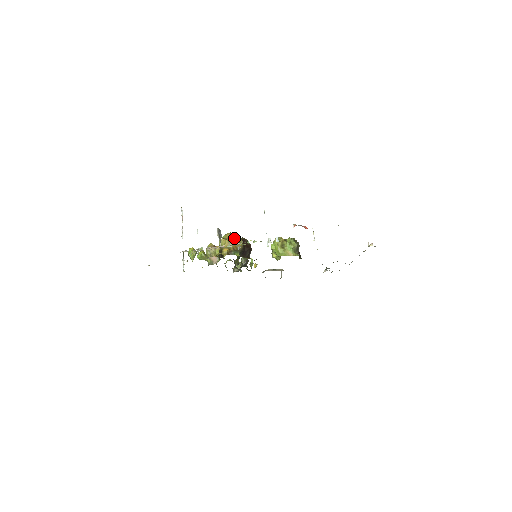
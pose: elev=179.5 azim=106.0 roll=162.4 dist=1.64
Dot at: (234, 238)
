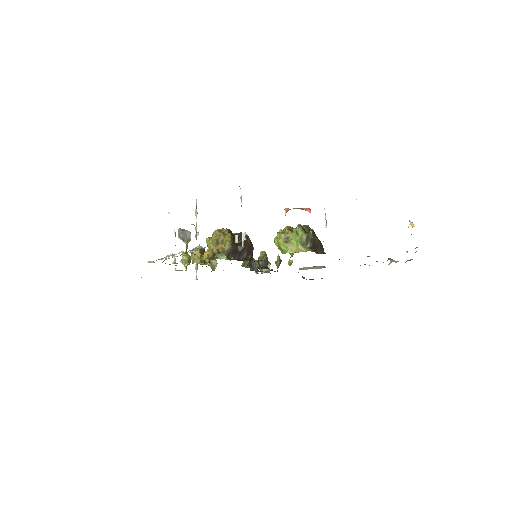
Dot at: (220, 236)
